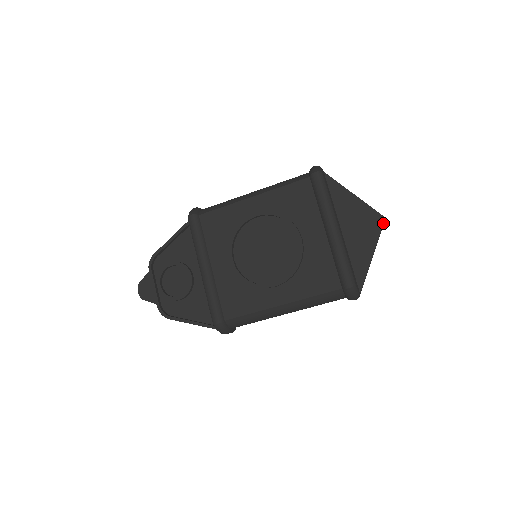
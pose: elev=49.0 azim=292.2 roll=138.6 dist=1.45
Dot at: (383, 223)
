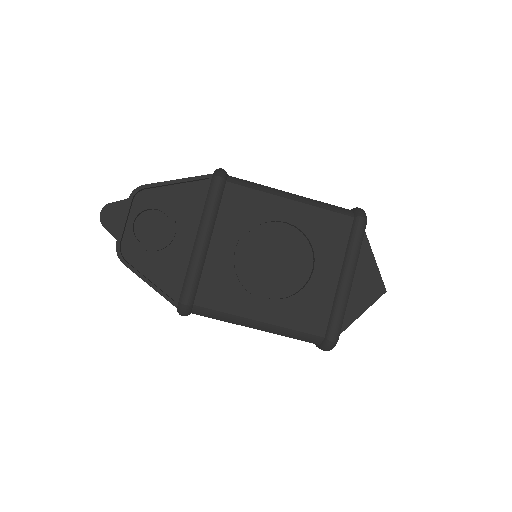
Dot at: occluded
